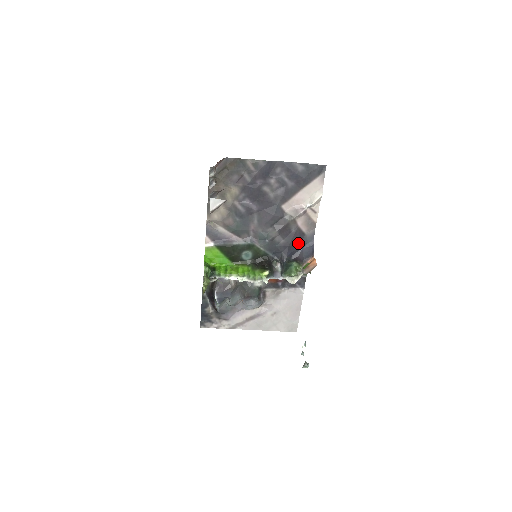
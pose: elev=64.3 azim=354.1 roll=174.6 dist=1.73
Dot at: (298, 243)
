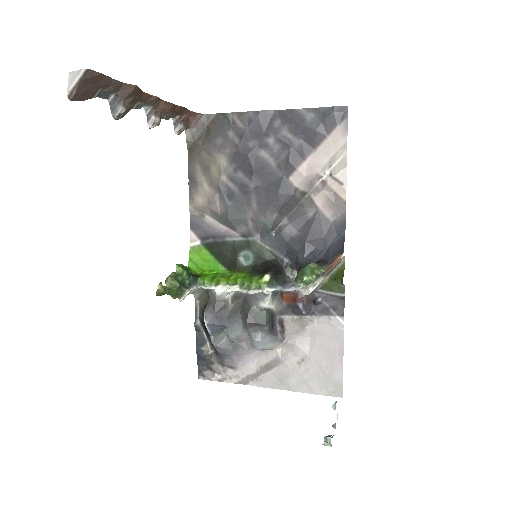
Dot at: (321, 236)
